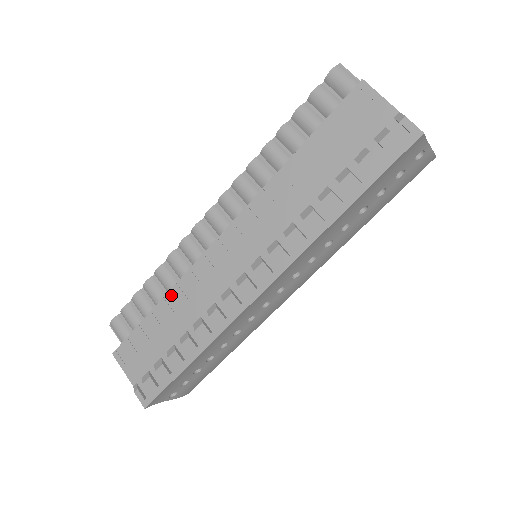
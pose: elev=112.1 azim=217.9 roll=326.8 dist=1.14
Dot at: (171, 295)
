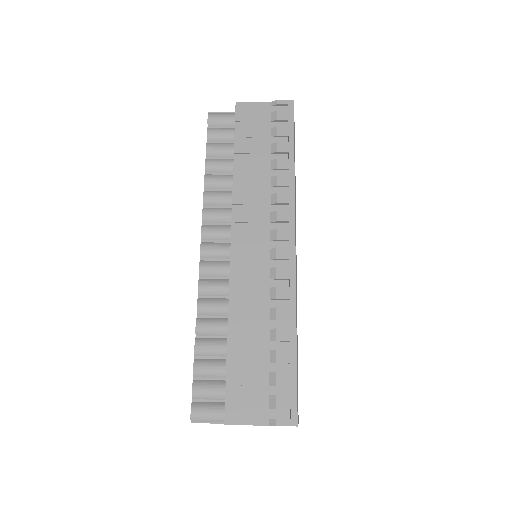
Dot at: (232, 319)
